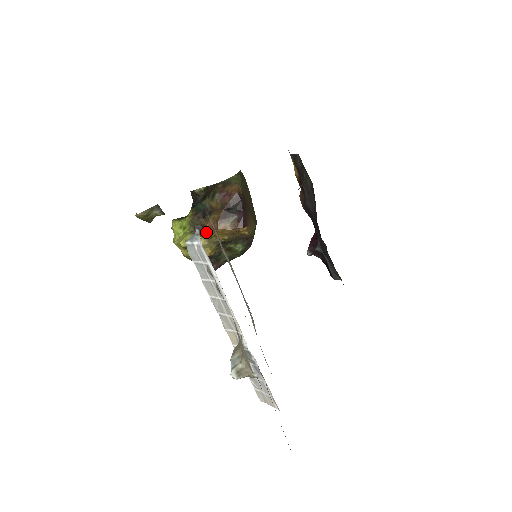
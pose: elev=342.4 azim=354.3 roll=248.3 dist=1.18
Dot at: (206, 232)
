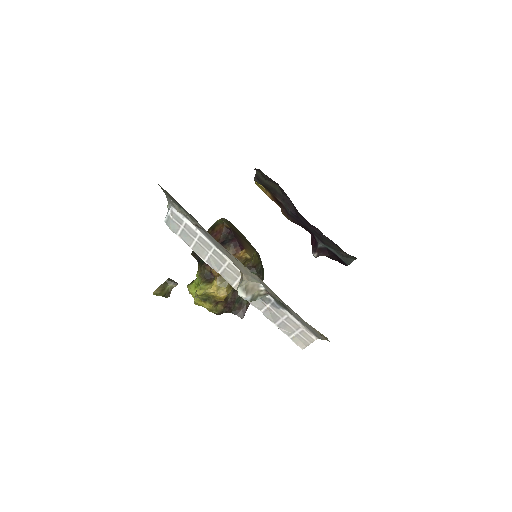
Dot at: (214, 272)
